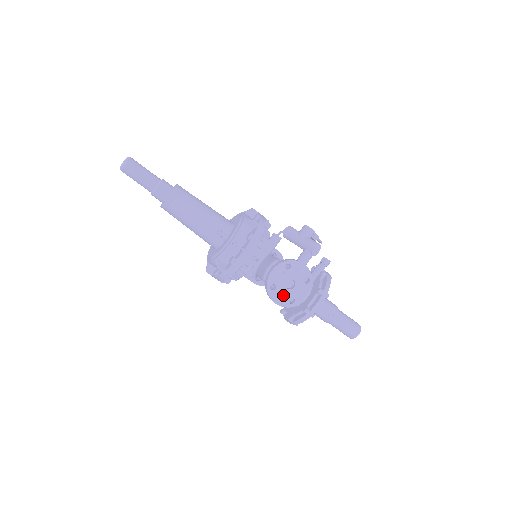
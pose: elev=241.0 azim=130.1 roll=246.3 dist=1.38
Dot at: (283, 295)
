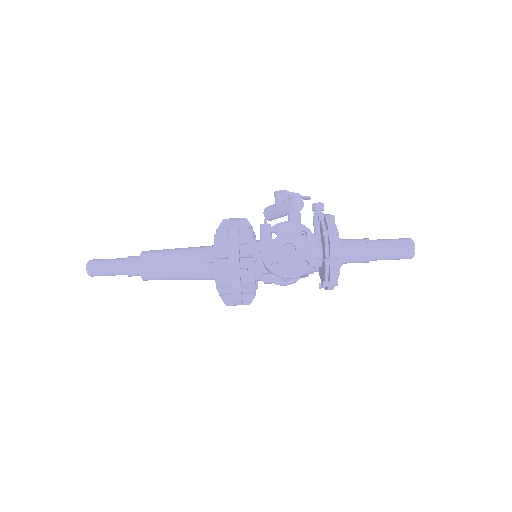
Dot at: (291, 265)
